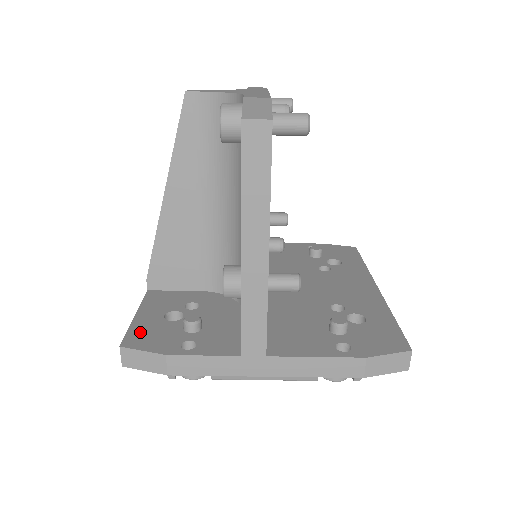
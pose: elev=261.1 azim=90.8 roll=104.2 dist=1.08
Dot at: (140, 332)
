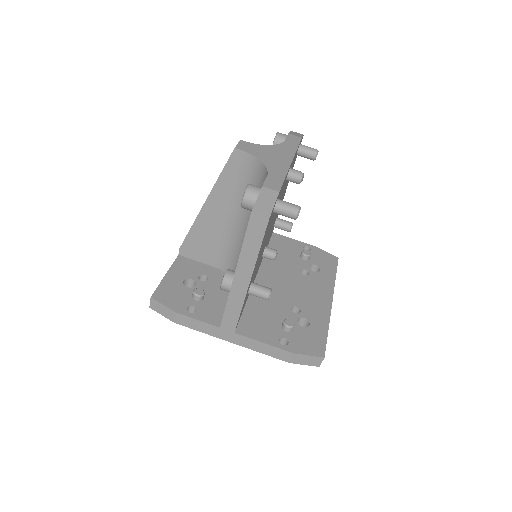
Dot at: (165, 290)
